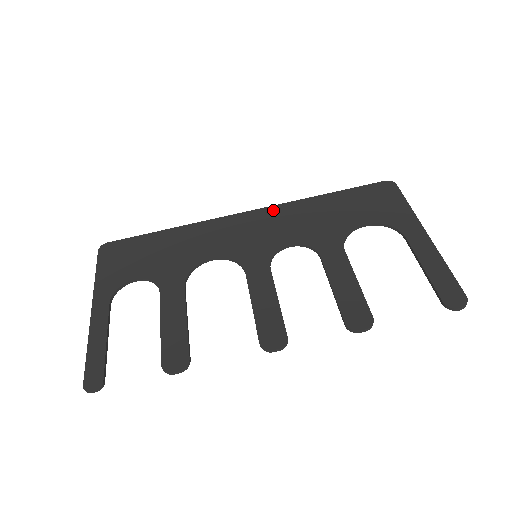
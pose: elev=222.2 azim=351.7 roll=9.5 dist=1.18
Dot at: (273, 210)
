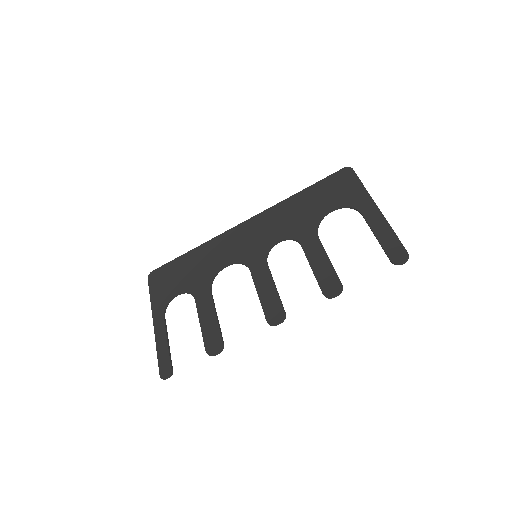
Dot at: (263, 215)
